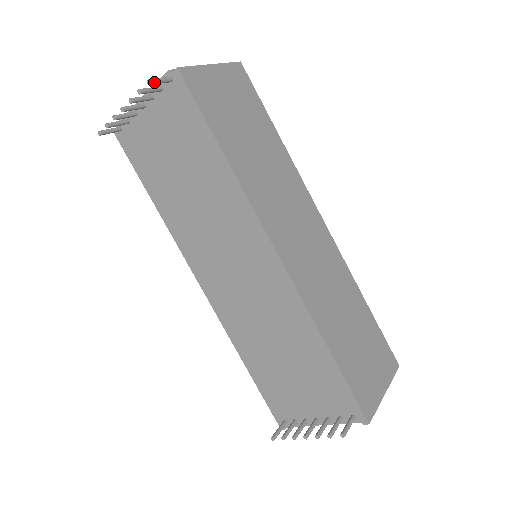
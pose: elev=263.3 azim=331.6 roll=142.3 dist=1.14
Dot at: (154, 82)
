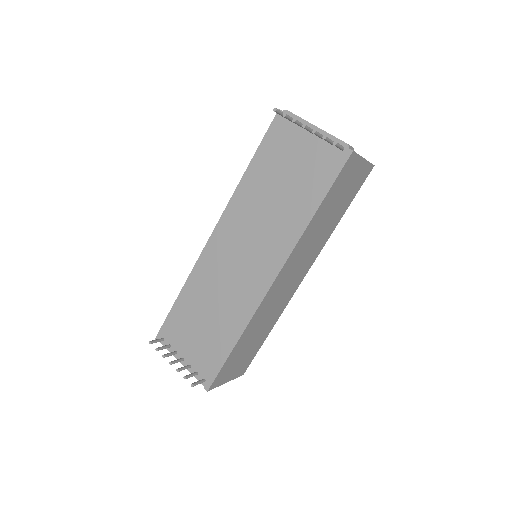
Dot at: (337, 146)
